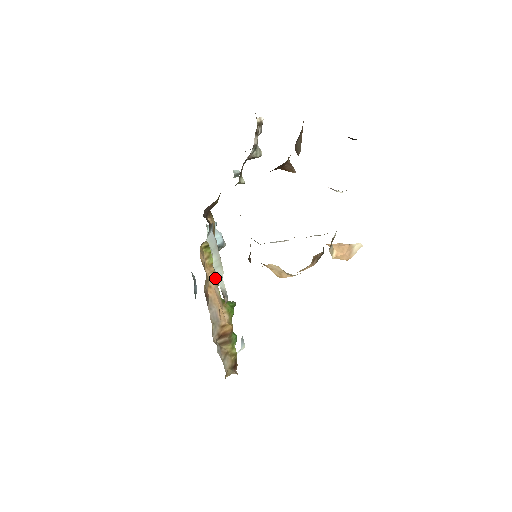
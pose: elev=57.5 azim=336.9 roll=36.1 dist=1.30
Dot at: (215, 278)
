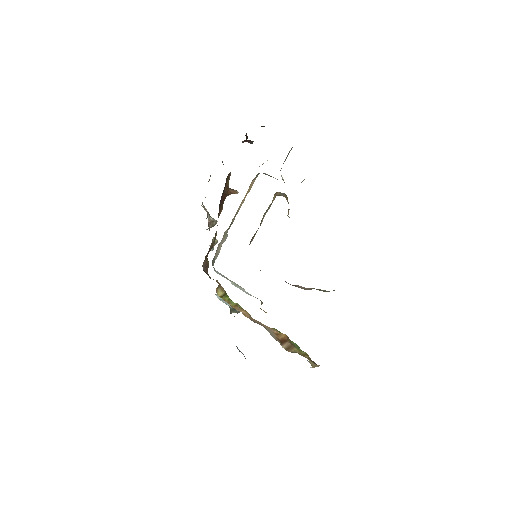
Dot at: (245, 311)
